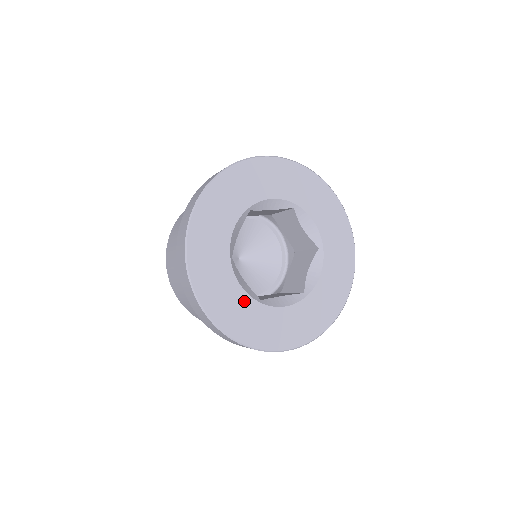
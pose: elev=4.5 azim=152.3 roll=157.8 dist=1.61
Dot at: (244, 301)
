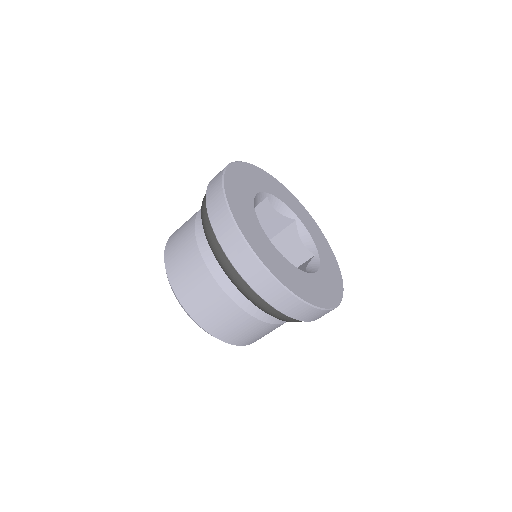
Dot at: (304, 277)
